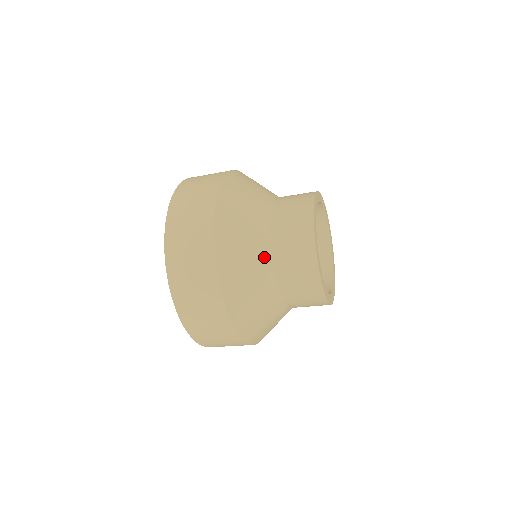
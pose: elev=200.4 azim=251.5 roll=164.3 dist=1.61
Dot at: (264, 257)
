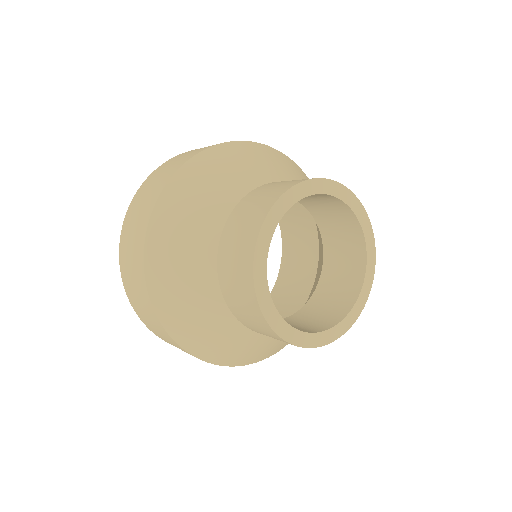
Dot at: (232, 327)
